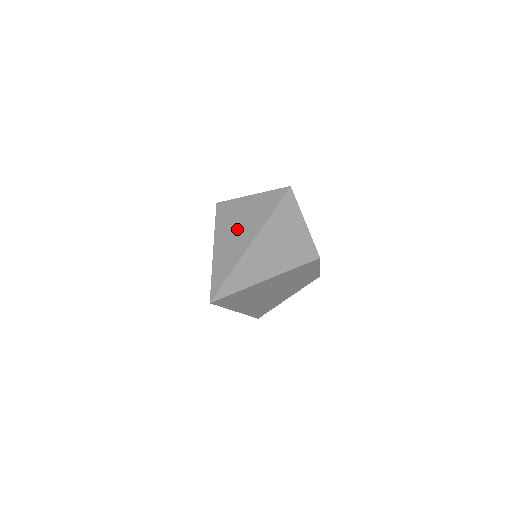
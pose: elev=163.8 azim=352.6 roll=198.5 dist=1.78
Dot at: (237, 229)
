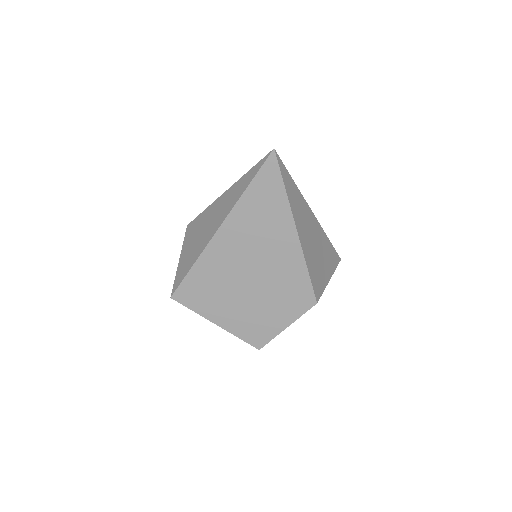
Dot at: occluded
